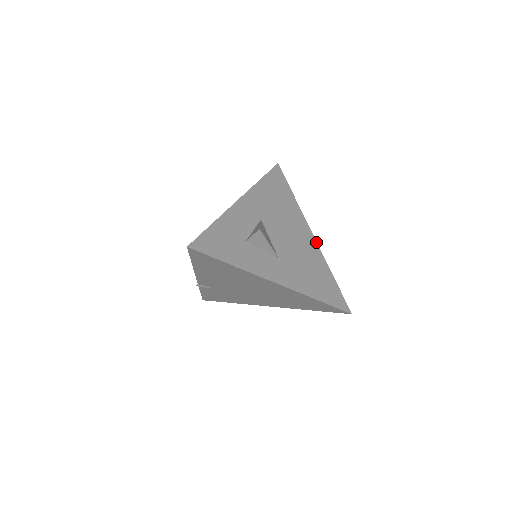
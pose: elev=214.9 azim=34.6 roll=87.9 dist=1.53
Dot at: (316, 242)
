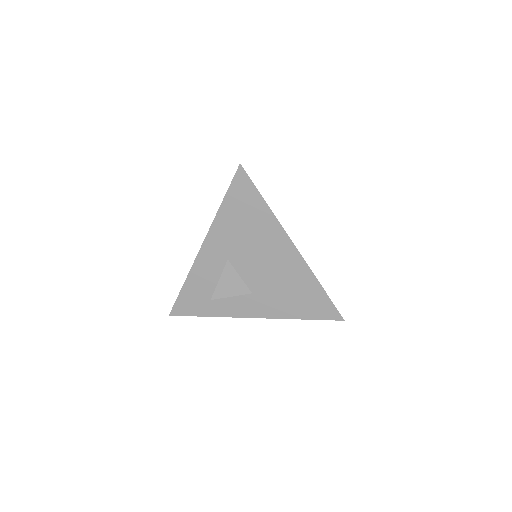
Dot at: (300, 255)
